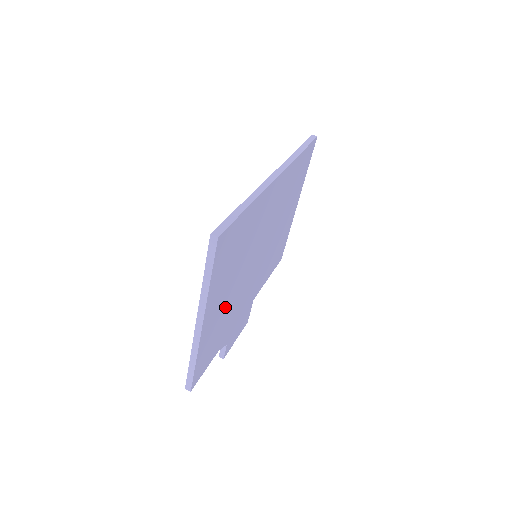
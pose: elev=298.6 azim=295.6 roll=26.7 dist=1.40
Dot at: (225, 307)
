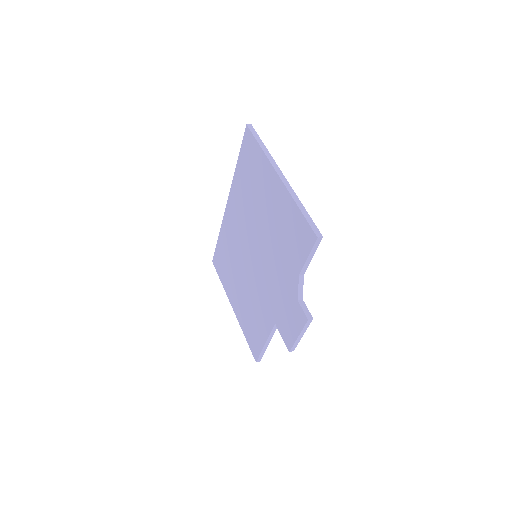
Dot at: occluded
